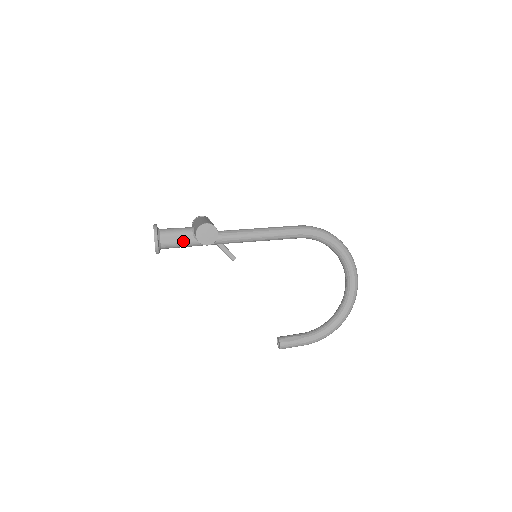
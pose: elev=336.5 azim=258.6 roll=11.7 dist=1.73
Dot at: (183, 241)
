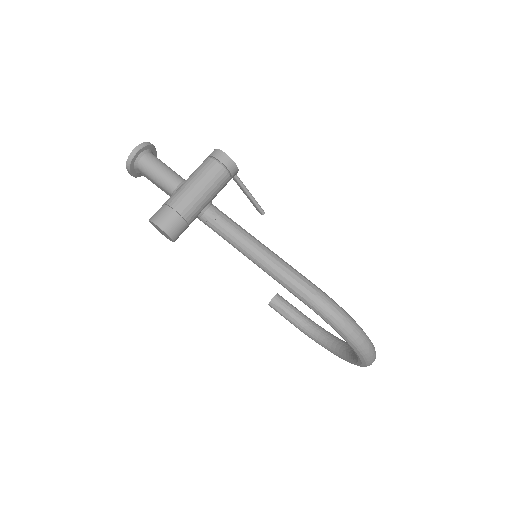
Dot at: occluded
